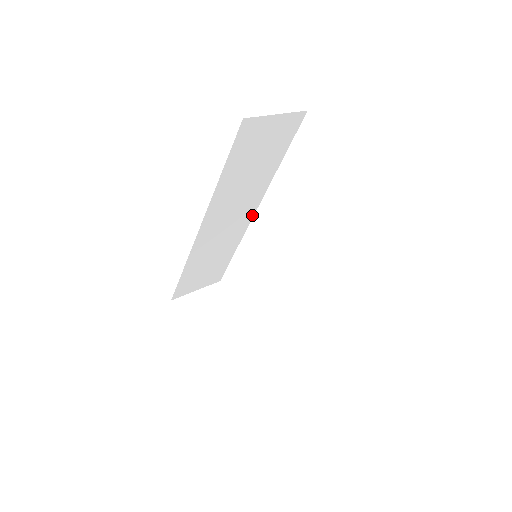
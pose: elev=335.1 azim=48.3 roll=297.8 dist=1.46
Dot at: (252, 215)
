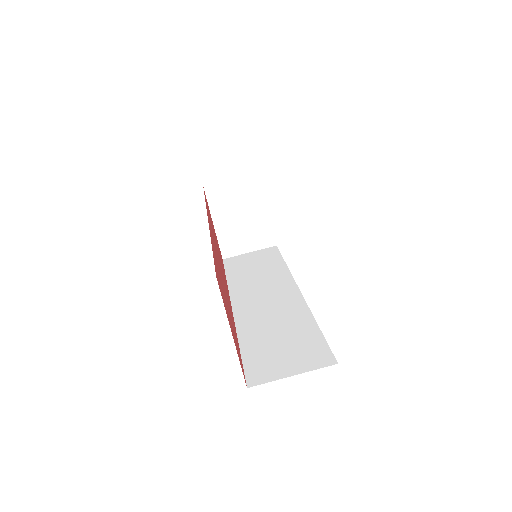
Dot at: occluded
